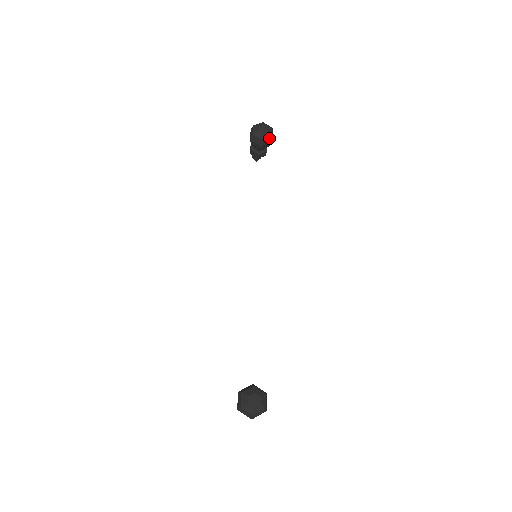
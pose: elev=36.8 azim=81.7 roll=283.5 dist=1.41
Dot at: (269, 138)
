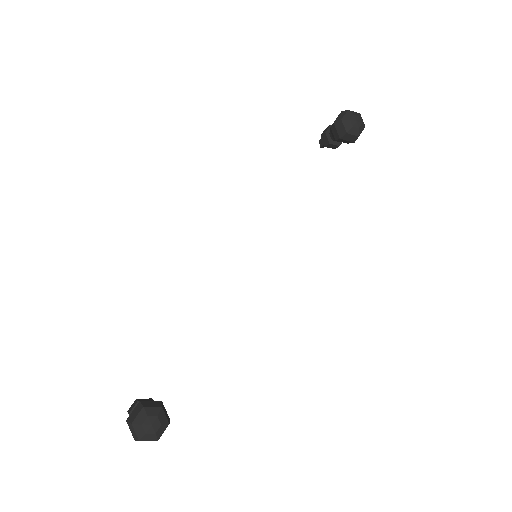
Dot at: (355, 136)
